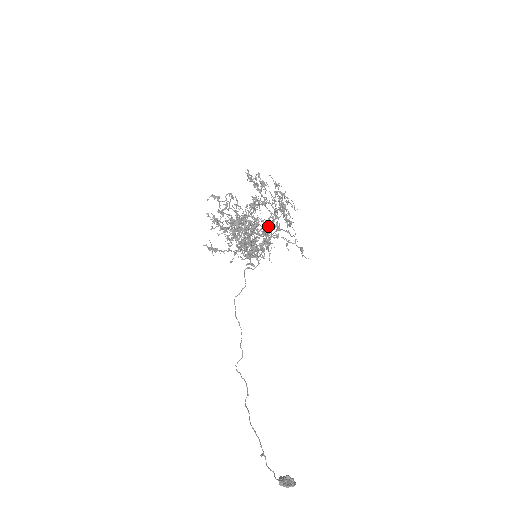
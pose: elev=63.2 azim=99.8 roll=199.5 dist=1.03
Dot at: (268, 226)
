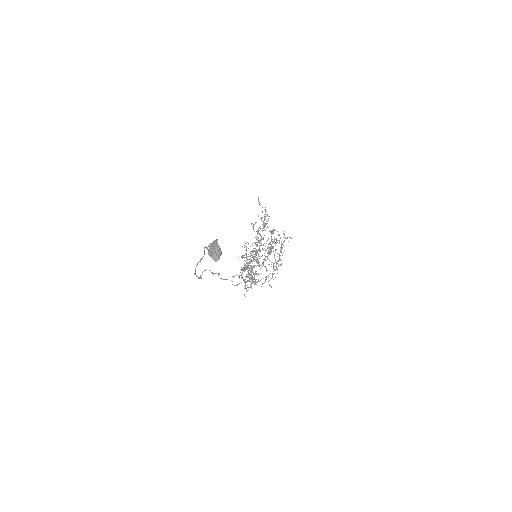
Dot at: (274, 238)
